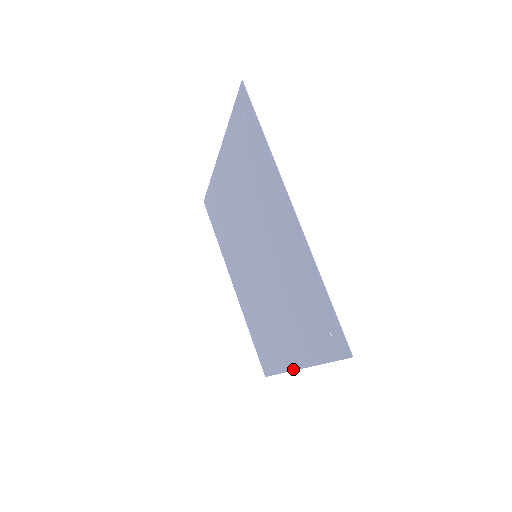
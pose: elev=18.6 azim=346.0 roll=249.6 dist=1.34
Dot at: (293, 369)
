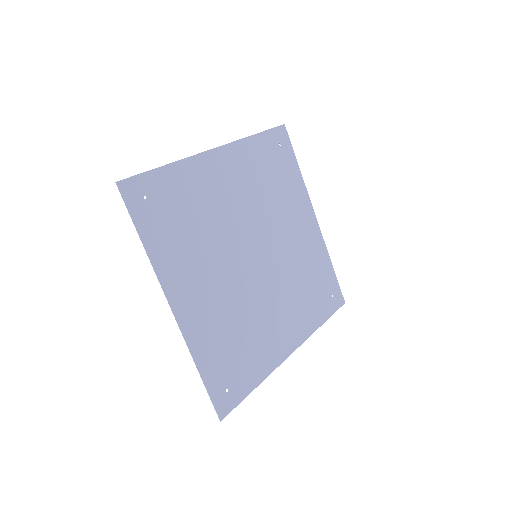
Dot at: (297, 346)
